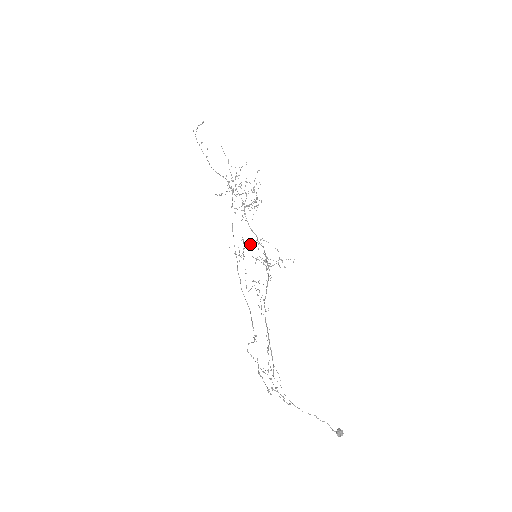
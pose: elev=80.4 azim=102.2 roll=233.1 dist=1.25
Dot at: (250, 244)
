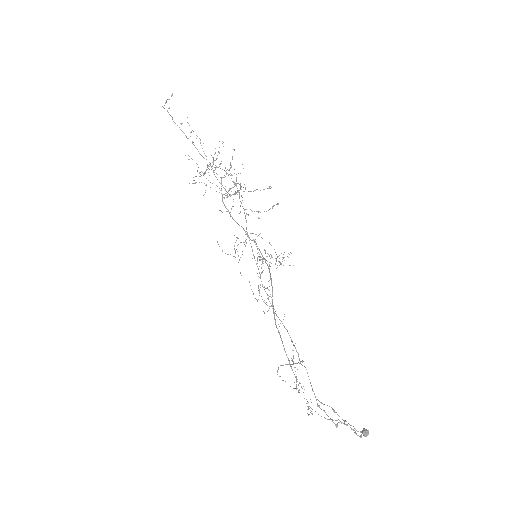
Dot at: occluded
